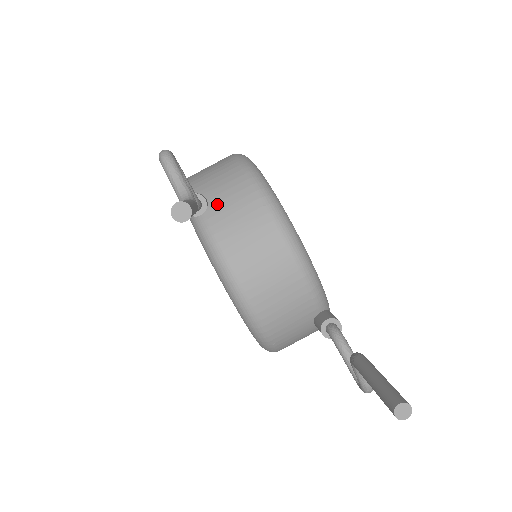
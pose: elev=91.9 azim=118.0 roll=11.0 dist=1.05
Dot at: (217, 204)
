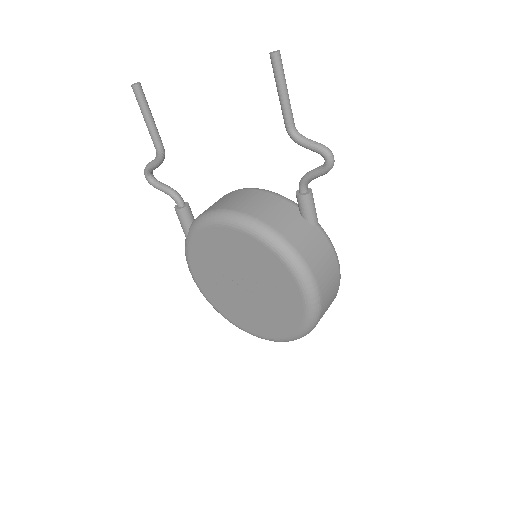
Dot at: occluded
